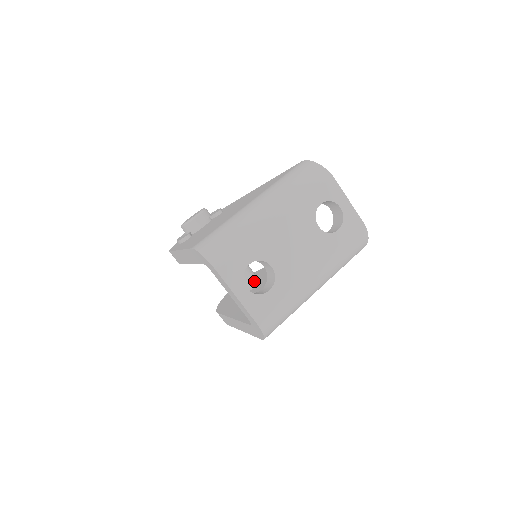
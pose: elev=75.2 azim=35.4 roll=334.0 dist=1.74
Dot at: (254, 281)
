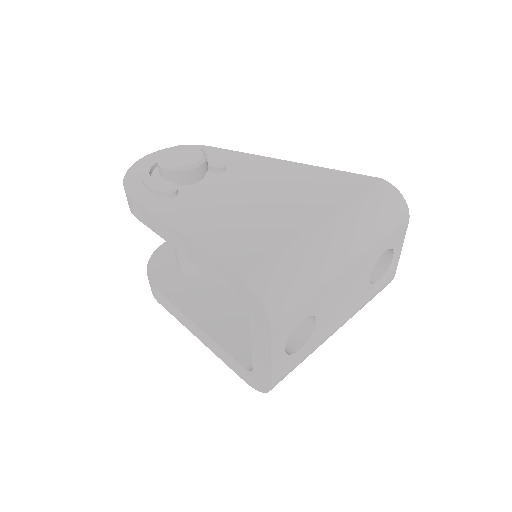
Dot at: occluded
